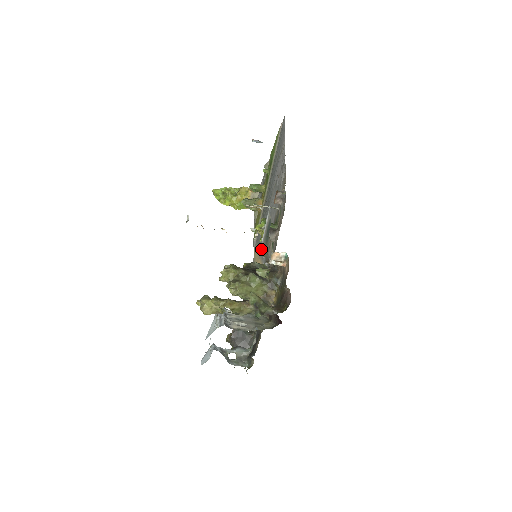
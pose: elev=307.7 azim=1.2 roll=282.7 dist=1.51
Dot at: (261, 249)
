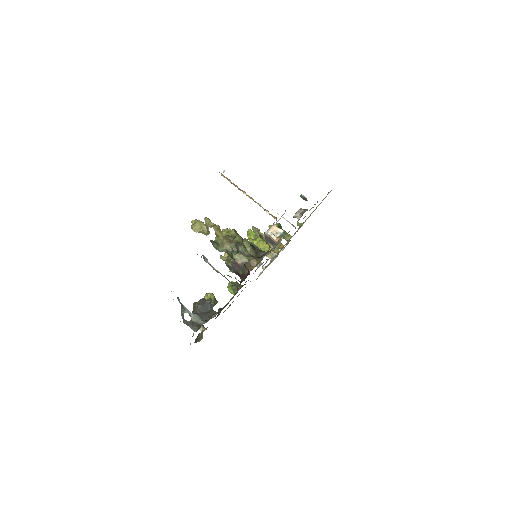
Dot at: occluded
